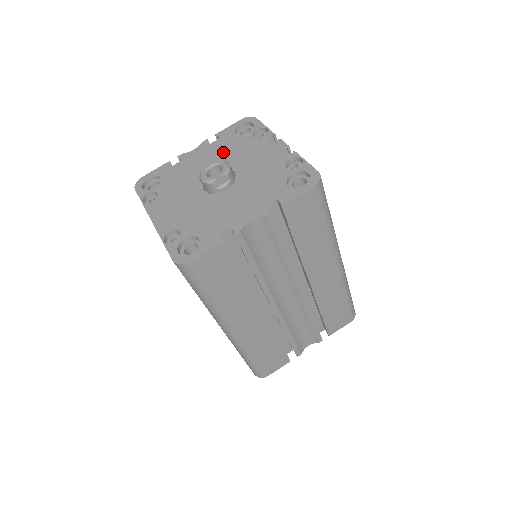
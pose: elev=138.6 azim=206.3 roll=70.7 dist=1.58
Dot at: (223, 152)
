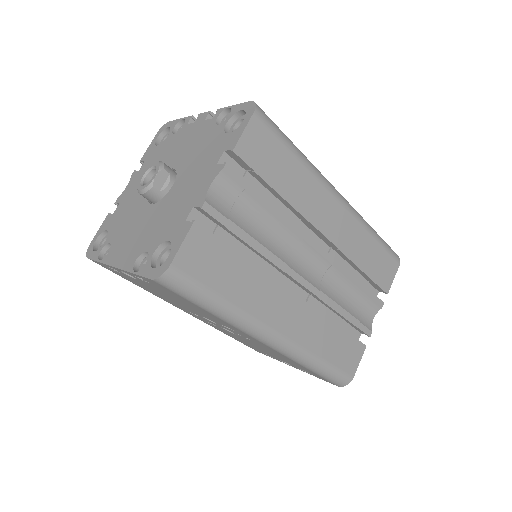
Dot at: occluded
